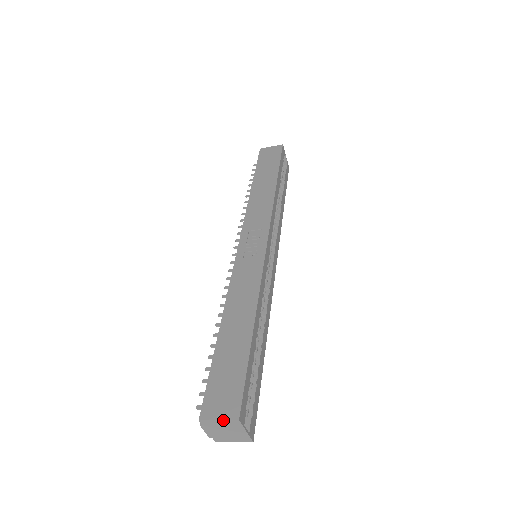
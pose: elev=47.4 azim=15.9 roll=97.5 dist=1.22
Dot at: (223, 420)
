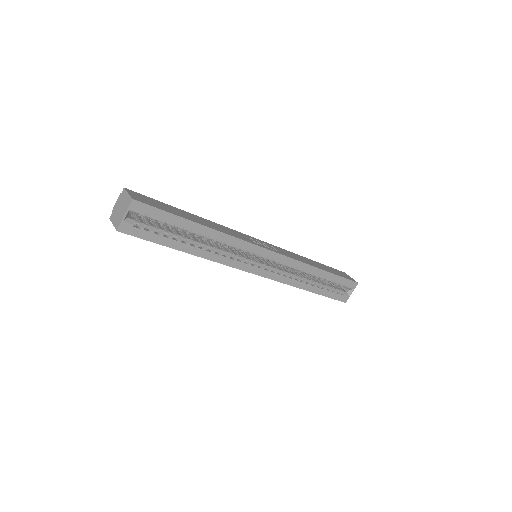
Dot at: (129, 195)
